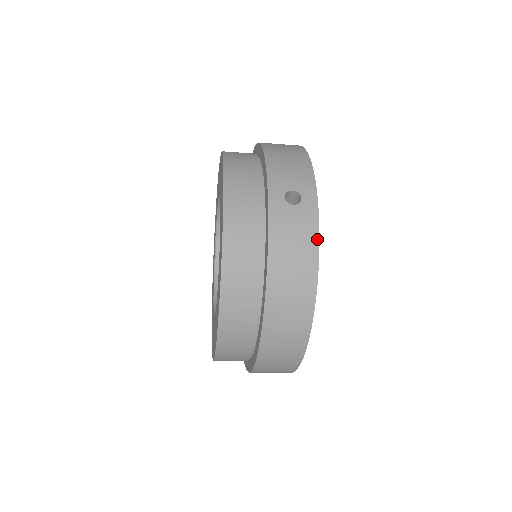
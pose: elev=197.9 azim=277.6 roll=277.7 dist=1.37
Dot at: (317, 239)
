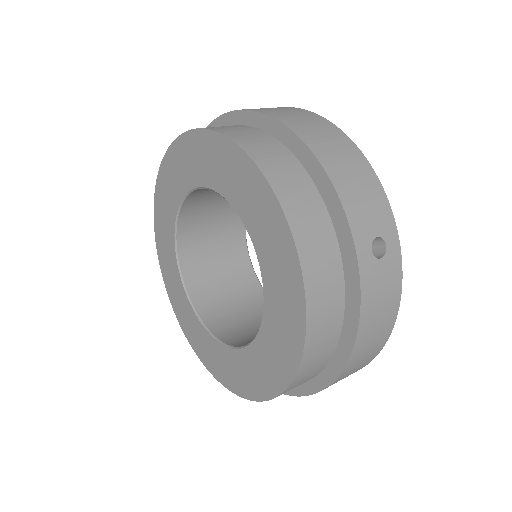
Dot at: (400, 292)
